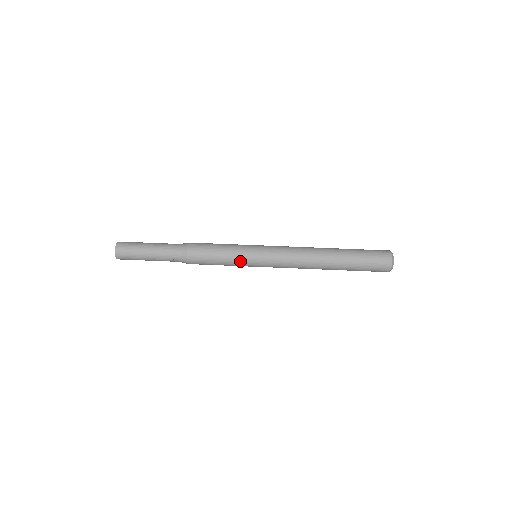
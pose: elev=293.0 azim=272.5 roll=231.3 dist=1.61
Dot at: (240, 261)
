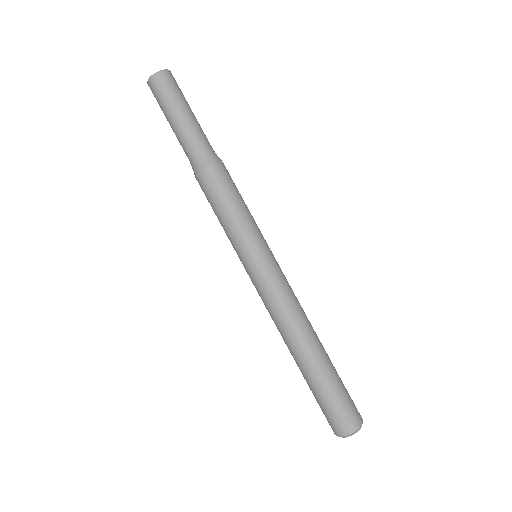
Dot at: (242, 237)
